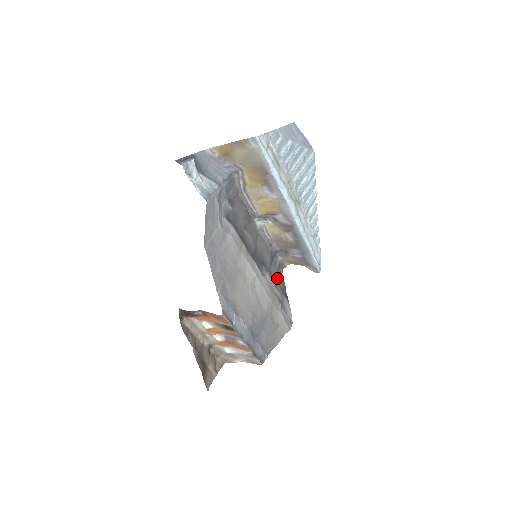
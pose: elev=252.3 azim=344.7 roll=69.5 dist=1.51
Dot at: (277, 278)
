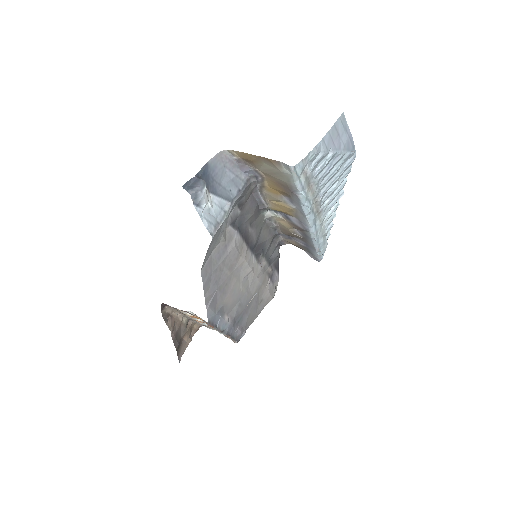
Dot at: (273, 256)
